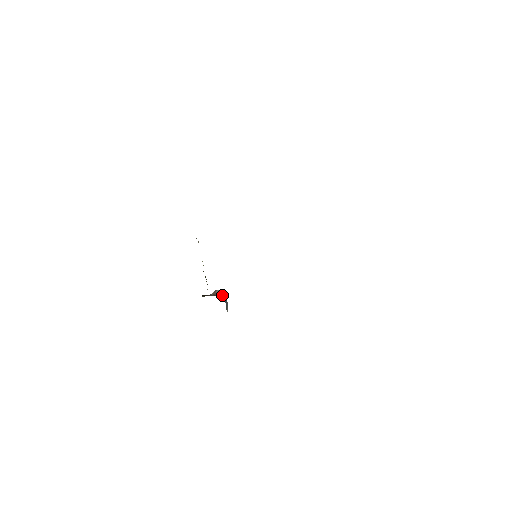
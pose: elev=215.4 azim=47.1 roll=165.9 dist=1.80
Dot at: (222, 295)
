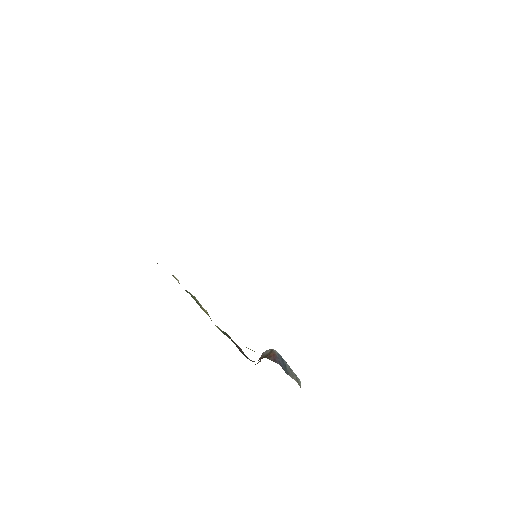
Dot at: (270, 354)
